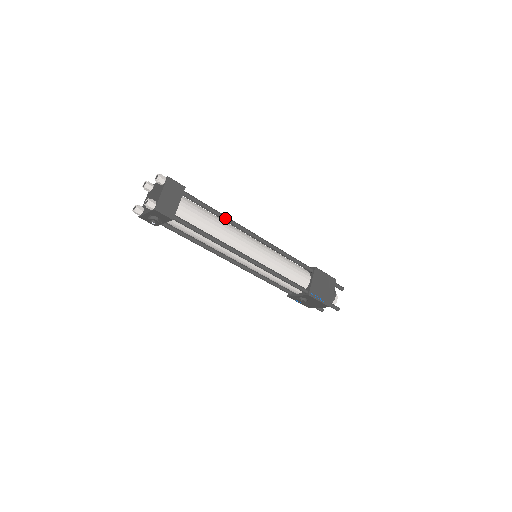
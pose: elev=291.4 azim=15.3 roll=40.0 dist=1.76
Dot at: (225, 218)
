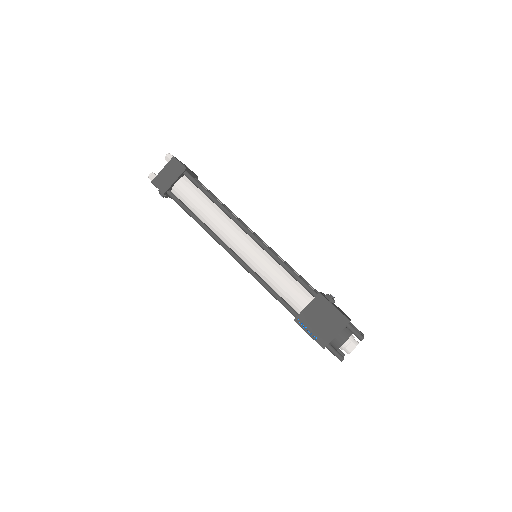
Dot at: (219, 206)
